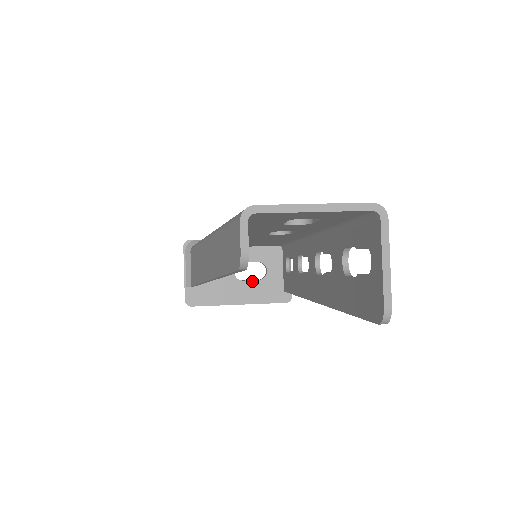
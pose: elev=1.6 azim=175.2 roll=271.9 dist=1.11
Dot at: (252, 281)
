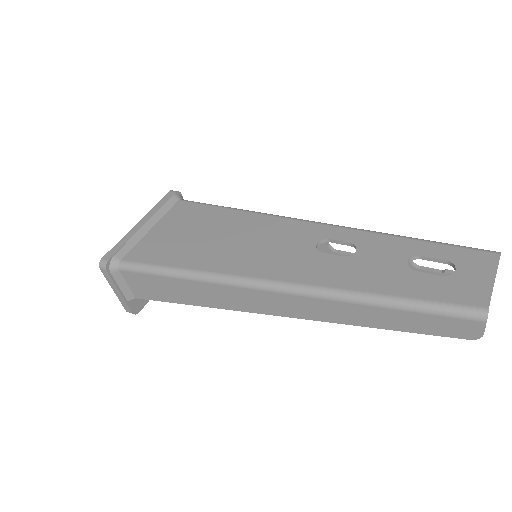
Dot at: occluded
